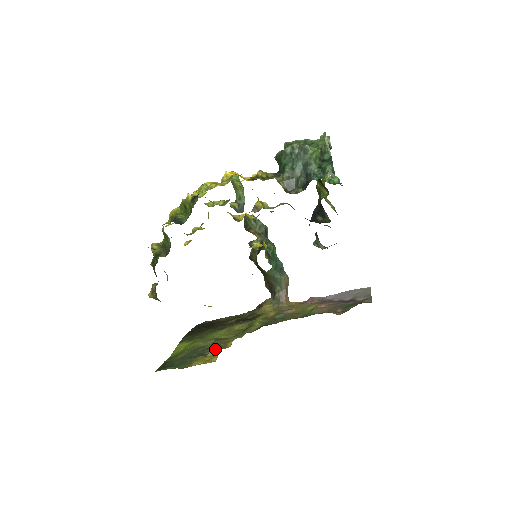
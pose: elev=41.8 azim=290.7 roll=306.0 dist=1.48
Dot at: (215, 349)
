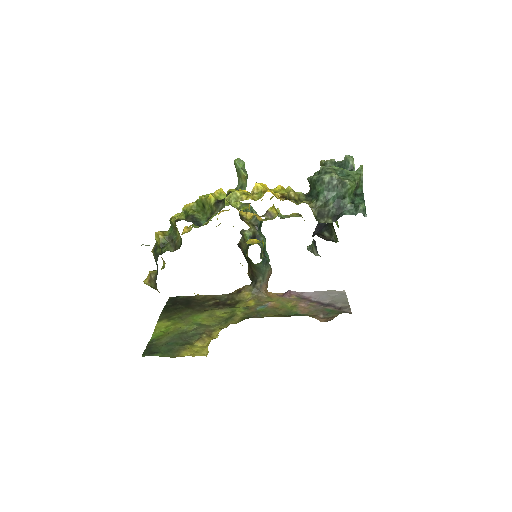
Dot at: (202, 339)
